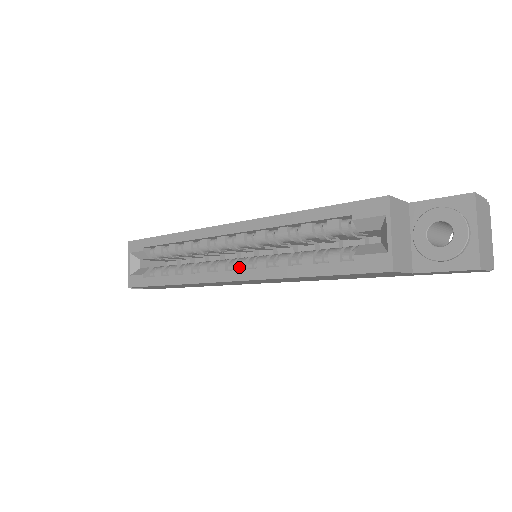
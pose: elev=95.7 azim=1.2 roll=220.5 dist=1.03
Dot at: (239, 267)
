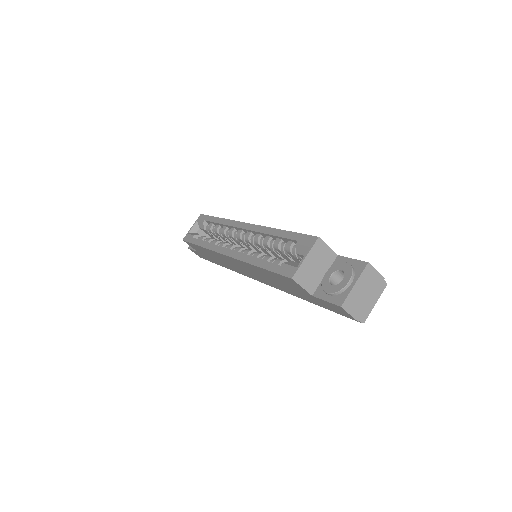
Dot at: (236, 250)
